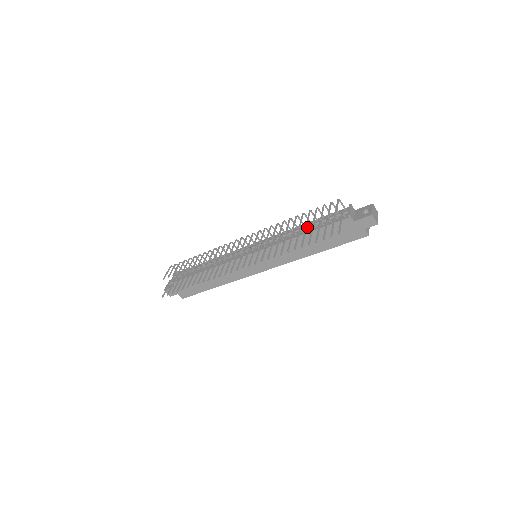
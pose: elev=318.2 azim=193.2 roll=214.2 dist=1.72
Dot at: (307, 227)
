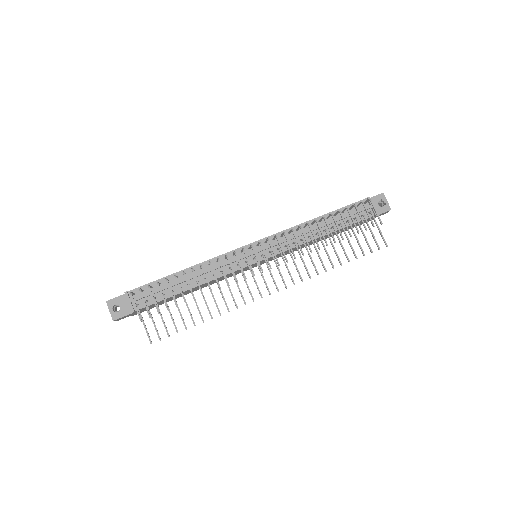
Dot at: (333, 228)
